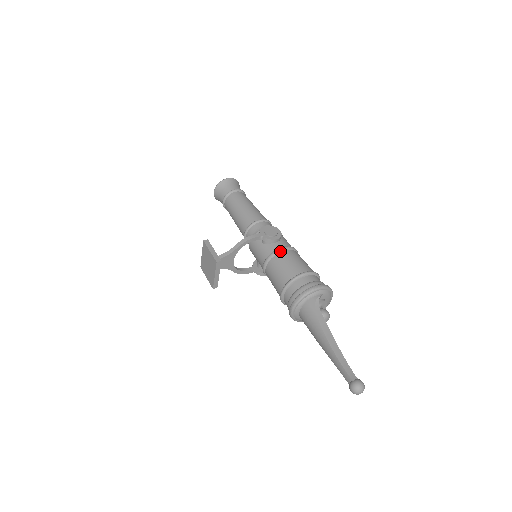
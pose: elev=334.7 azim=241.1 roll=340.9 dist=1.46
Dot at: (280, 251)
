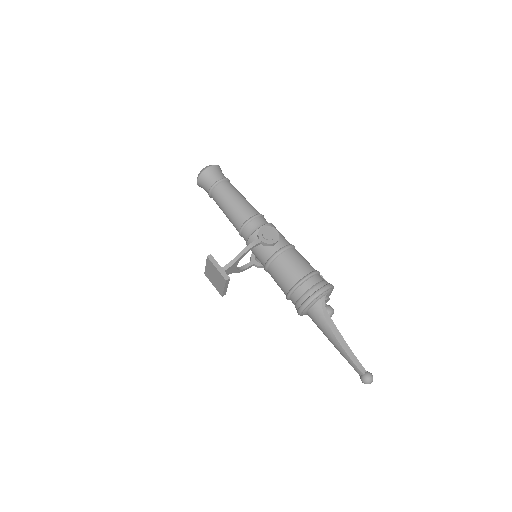
Dot at: (281, 253)
